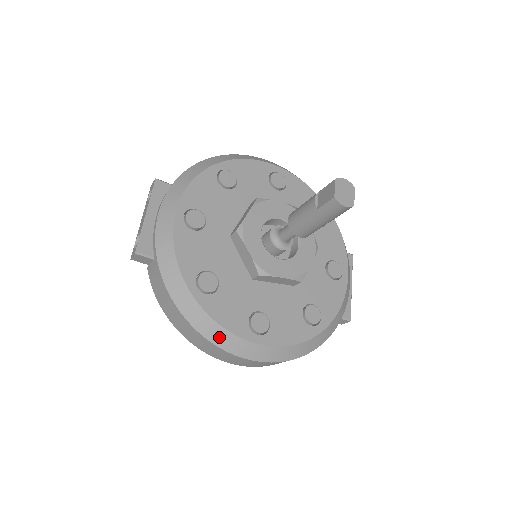
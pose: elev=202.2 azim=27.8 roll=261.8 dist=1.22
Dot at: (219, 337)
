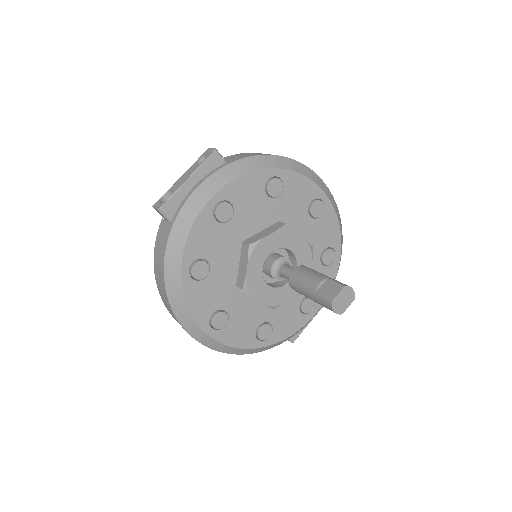
Dot at: (182, 314)
